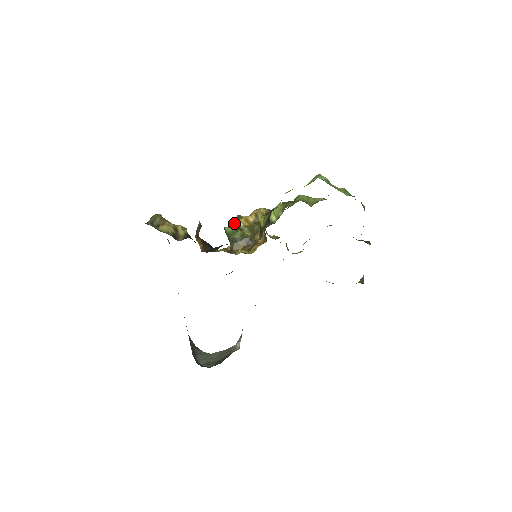
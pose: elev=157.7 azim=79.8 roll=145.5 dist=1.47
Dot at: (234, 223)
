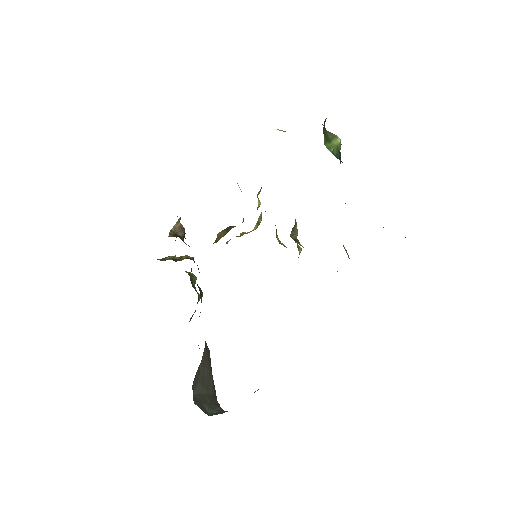
Dot at: occluded
